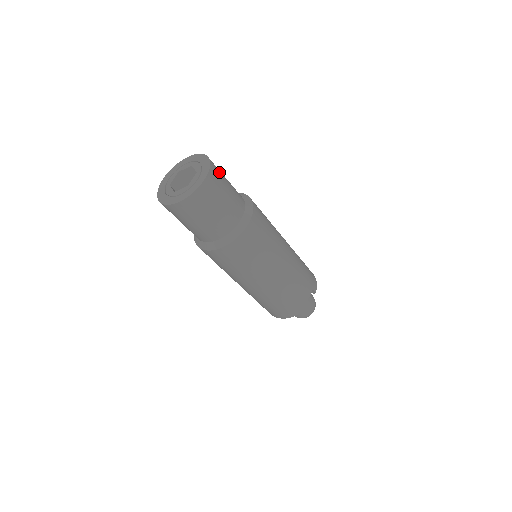
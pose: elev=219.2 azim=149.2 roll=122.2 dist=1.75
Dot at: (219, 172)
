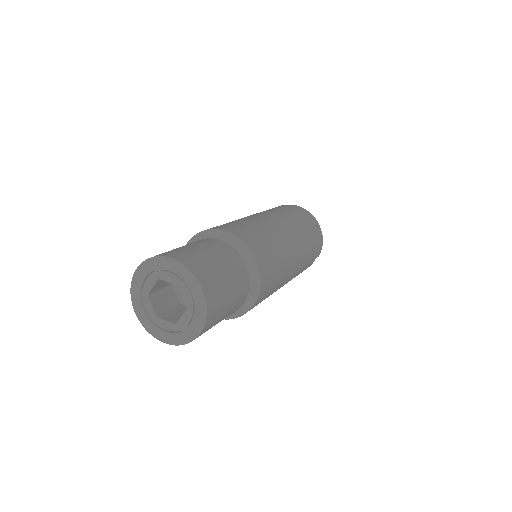
Dot at: (218, 297)
